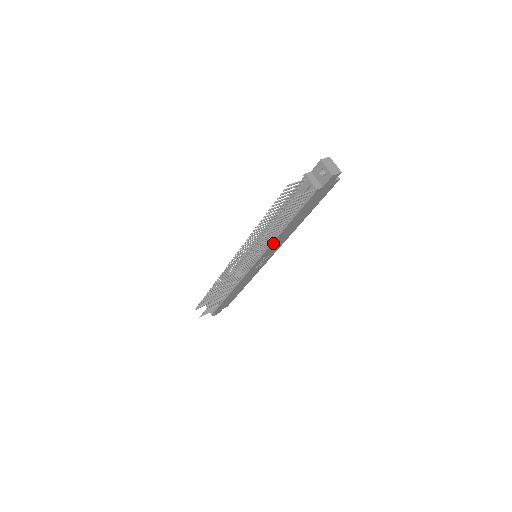
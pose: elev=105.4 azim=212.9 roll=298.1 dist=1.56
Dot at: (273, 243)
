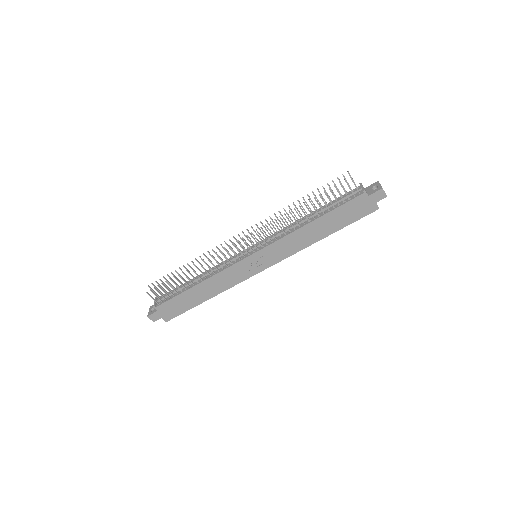
Dot at: (288, 236)
